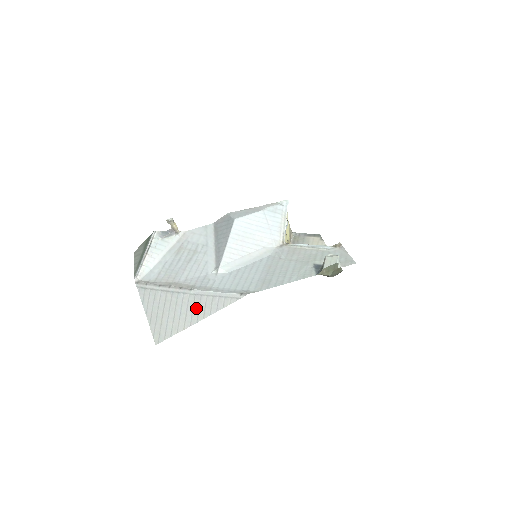
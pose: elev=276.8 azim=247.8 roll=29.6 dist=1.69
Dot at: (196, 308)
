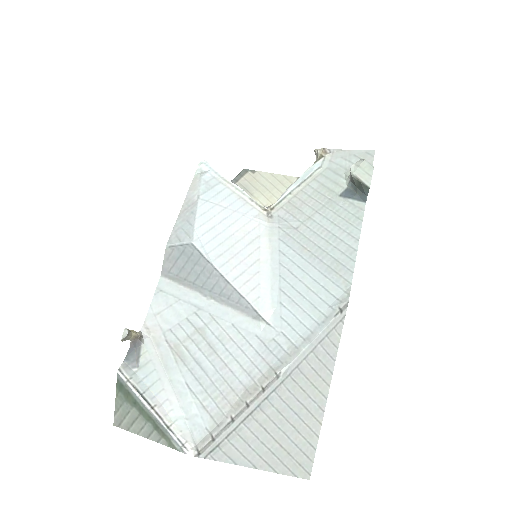
Dot at: (308, 387)
